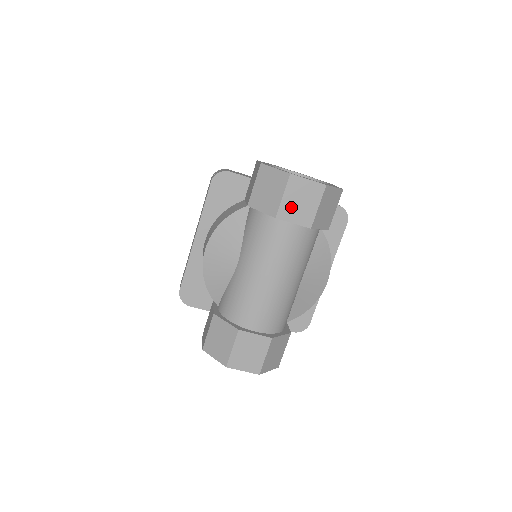
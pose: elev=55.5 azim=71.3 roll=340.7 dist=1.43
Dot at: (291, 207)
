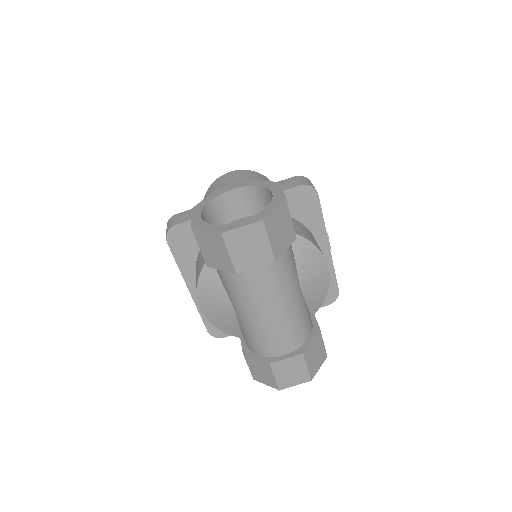
Dot at: (243, 257)
